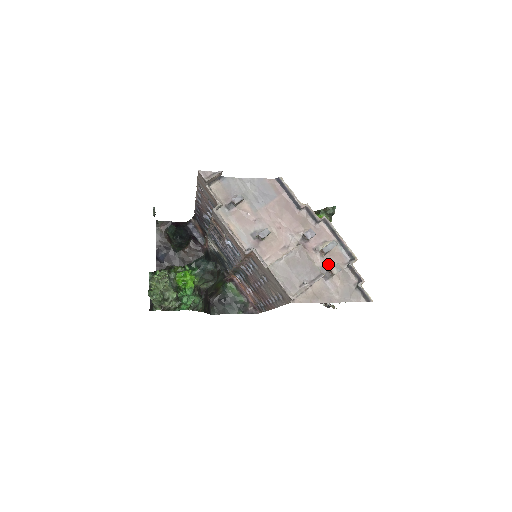
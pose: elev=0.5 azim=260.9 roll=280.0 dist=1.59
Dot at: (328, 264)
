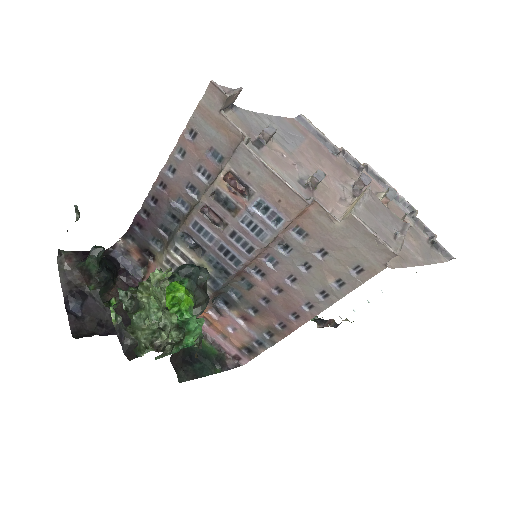
Dot at: occluded
